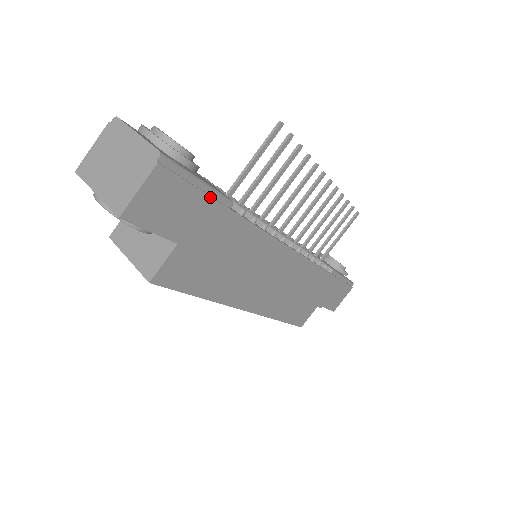
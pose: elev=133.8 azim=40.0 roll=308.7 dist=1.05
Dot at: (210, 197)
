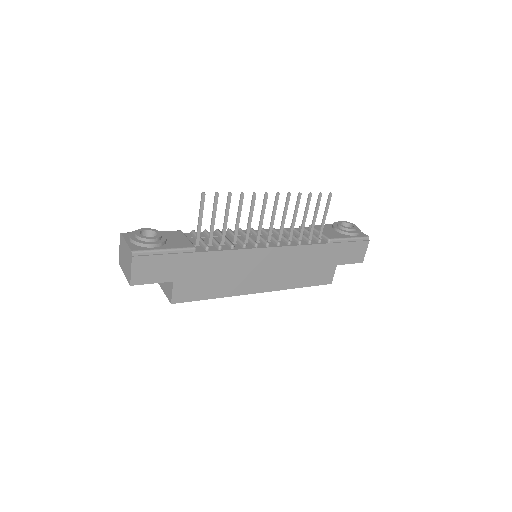
Dot at: (175, 254)
